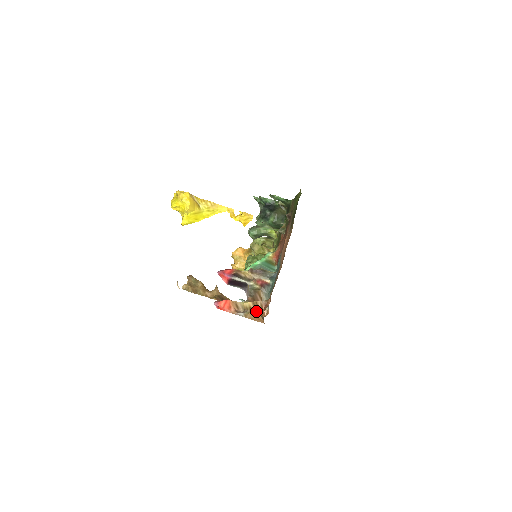
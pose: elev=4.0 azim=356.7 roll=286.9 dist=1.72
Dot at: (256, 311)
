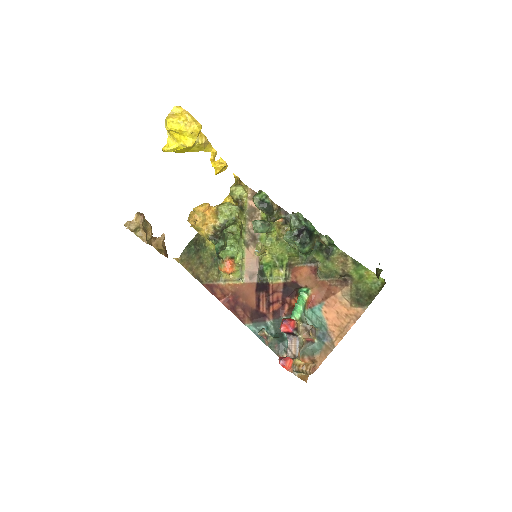
Dot at: (308, 373)
